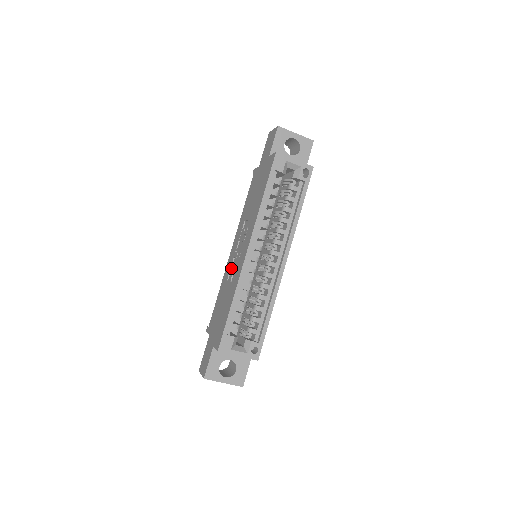
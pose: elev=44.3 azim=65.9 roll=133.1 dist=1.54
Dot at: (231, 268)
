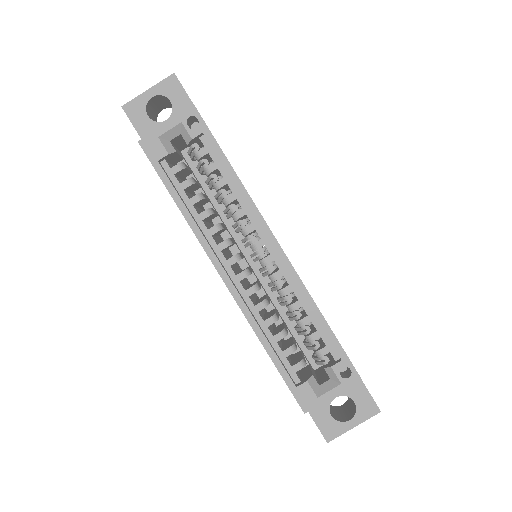
Dot at: occluded
